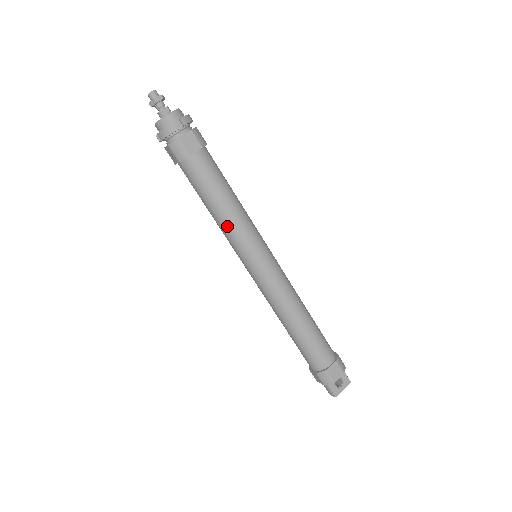
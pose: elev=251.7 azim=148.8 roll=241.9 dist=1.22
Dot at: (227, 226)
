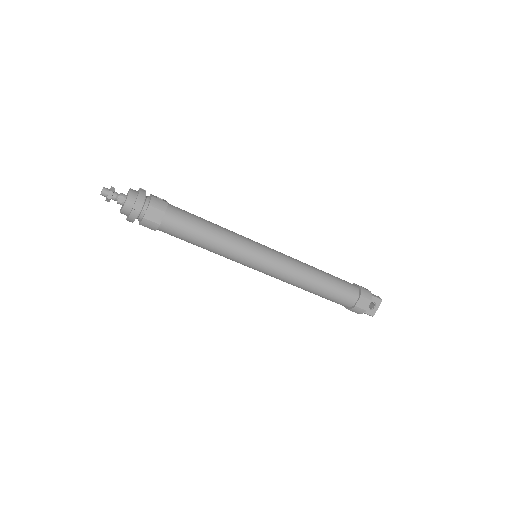
Dot at: (220, 253)
